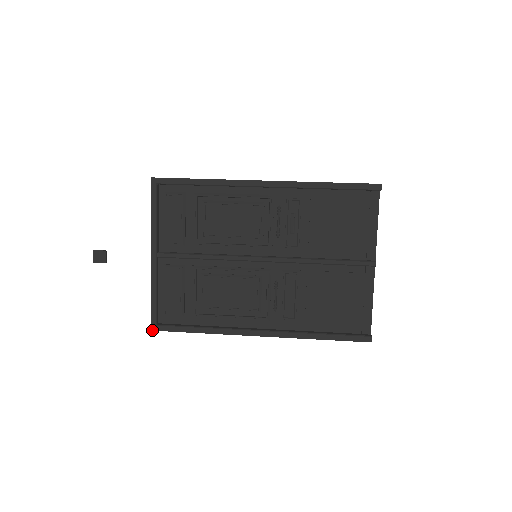
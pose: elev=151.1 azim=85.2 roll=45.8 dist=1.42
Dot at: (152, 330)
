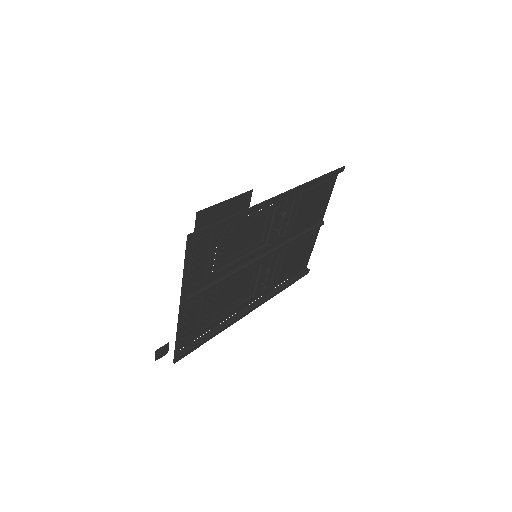
Dot at: occluded
